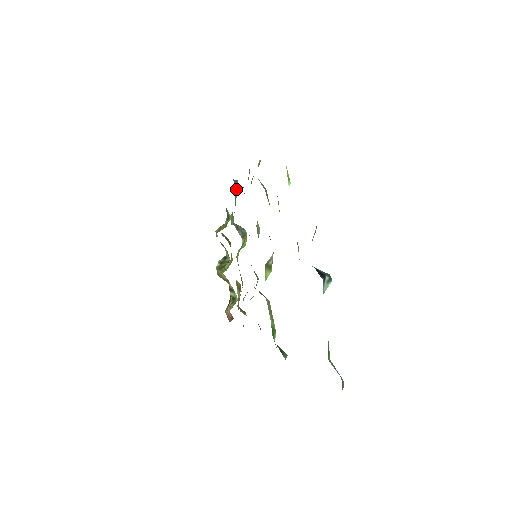
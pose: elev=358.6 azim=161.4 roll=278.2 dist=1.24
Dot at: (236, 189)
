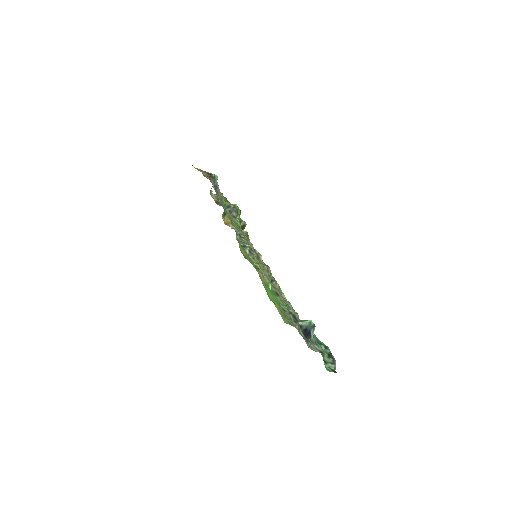
Dot at: (217, 185)
